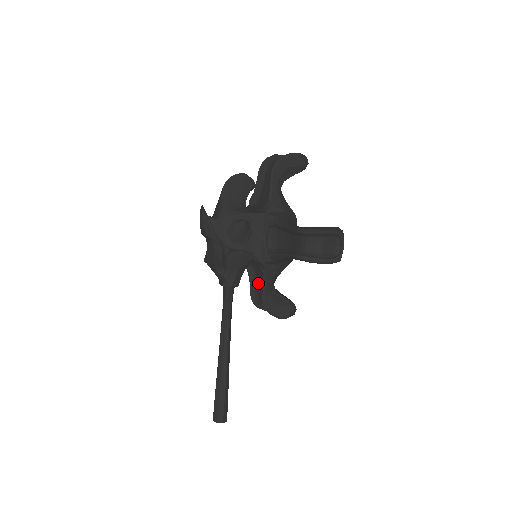
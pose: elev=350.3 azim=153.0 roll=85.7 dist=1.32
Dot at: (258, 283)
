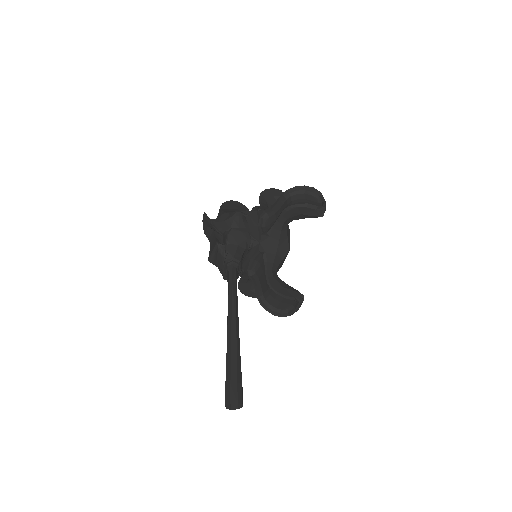
Dot at: (262, 282)
